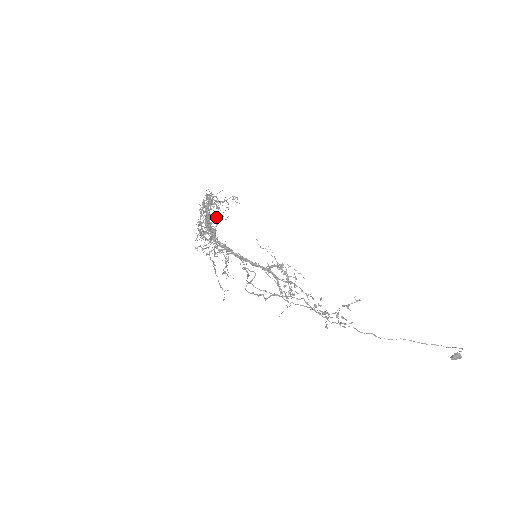
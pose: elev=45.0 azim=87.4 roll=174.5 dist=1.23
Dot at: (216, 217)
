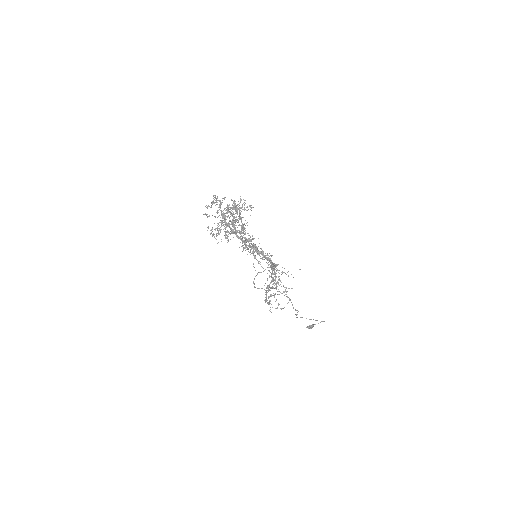
Dot at: occluded
